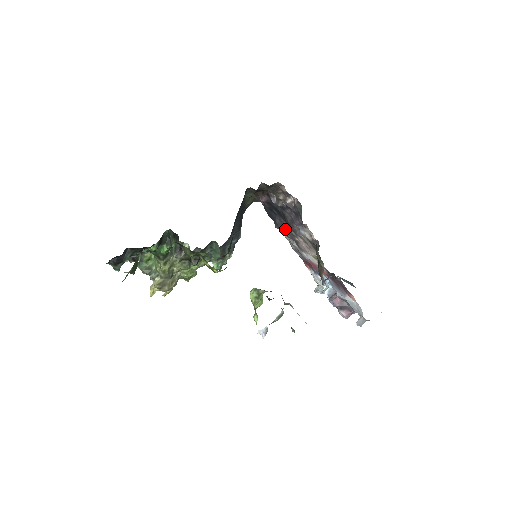
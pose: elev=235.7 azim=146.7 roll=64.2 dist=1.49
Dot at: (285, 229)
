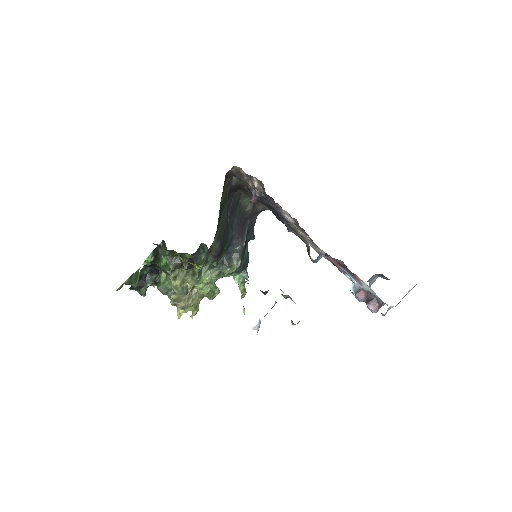
Dot at: occluded
